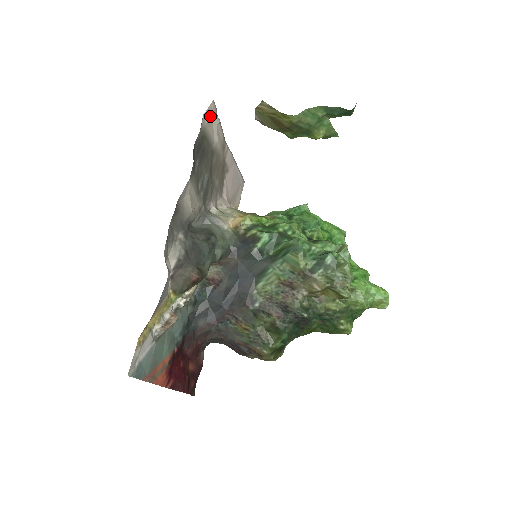
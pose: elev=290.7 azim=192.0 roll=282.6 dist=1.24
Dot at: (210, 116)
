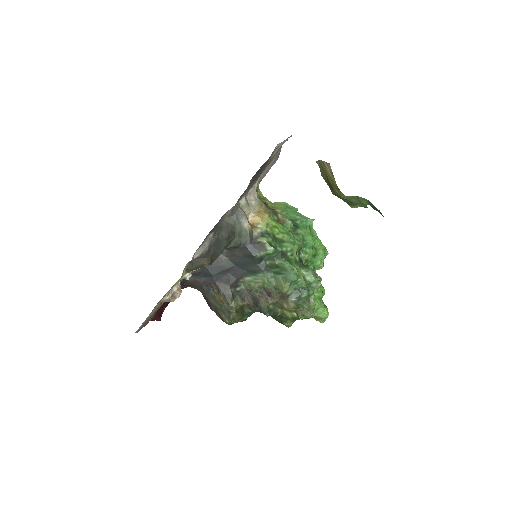
Dot at: occluded
